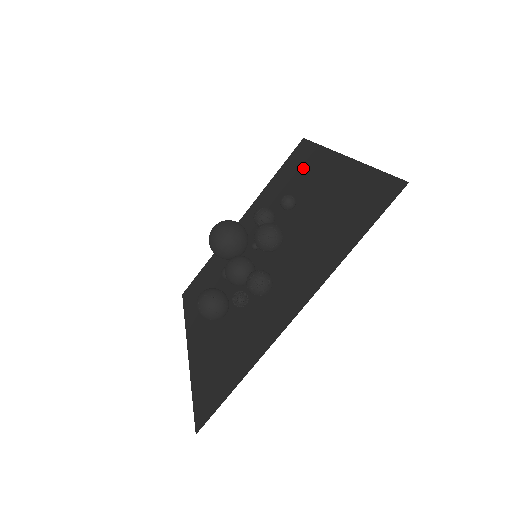
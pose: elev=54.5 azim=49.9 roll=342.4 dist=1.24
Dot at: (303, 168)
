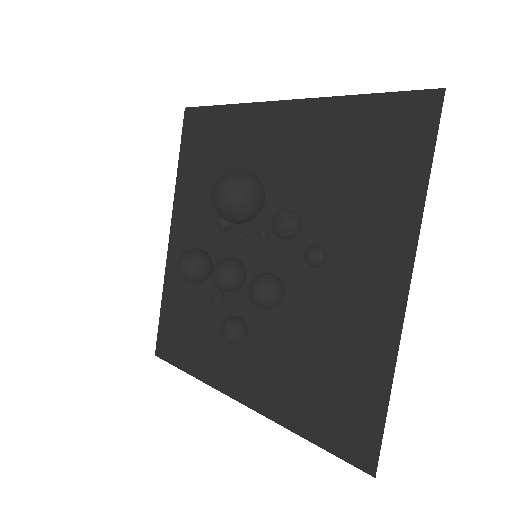
Dot at: (380, 194)
